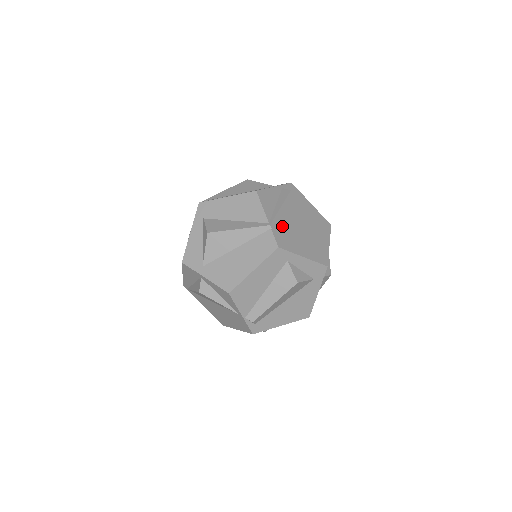
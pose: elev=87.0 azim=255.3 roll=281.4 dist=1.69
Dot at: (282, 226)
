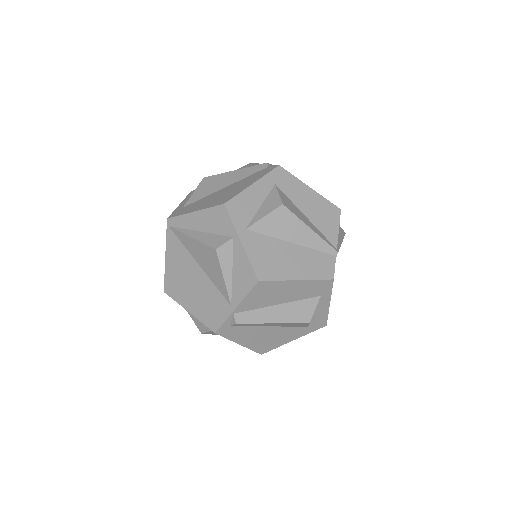
Dot at: occluded
